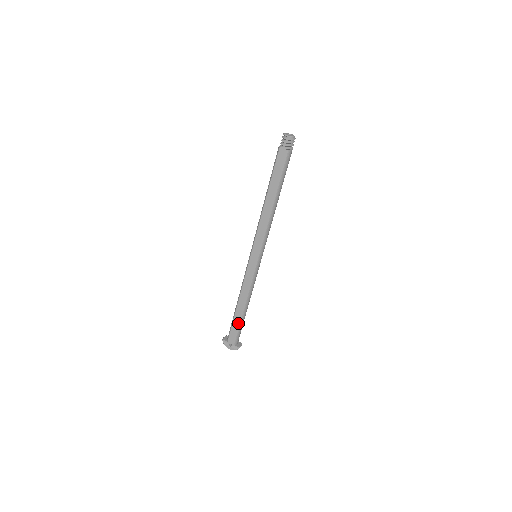
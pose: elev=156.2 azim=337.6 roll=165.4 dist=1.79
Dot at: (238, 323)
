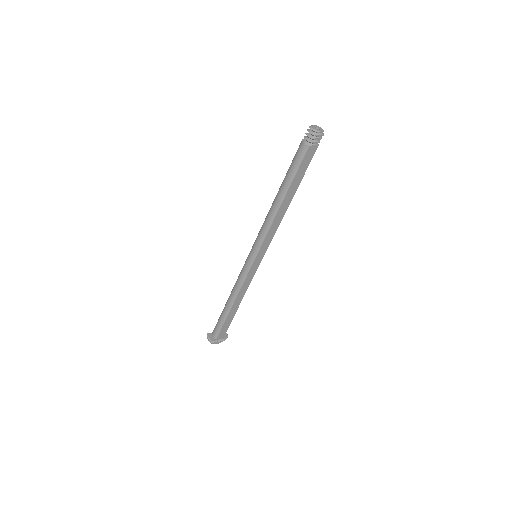
Dot at: (230, 320)
